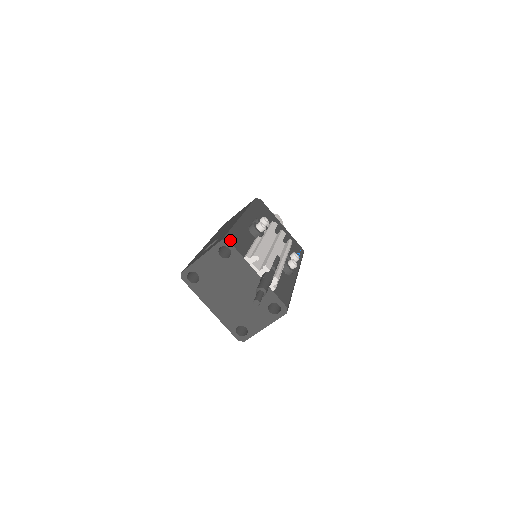
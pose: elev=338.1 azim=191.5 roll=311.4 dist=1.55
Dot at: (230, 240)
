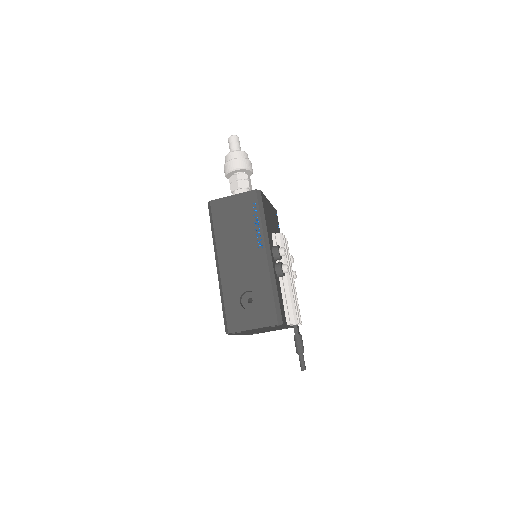
Dot at: (283, 321)
